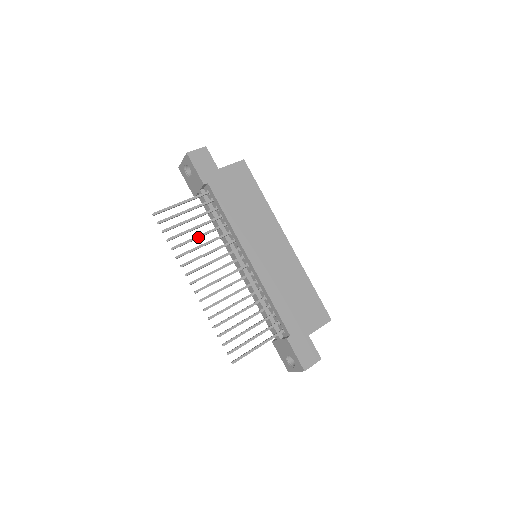
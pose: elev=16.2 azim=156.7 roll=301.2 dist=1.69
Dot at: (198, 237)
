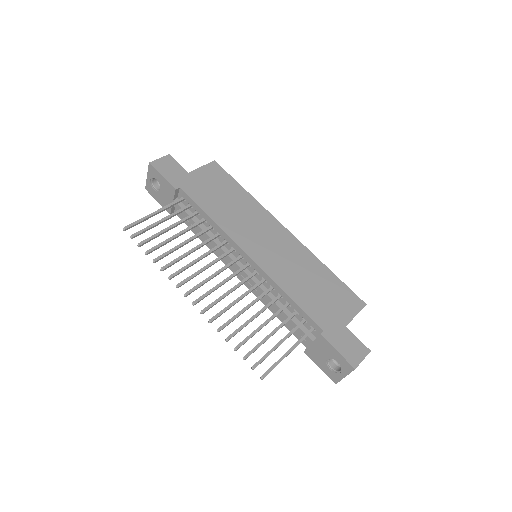
Dot at: (182, 244)
